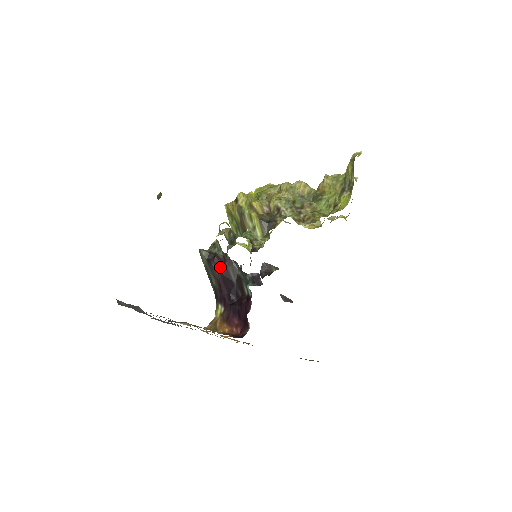
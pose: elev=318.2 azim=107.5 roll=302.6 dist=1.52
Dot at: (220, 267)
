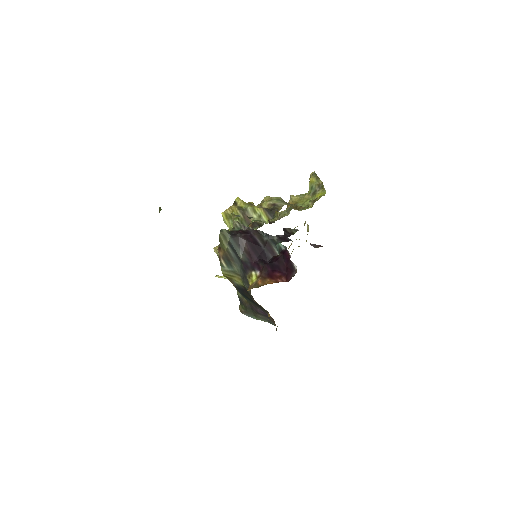
Dot at: (246, 237)
